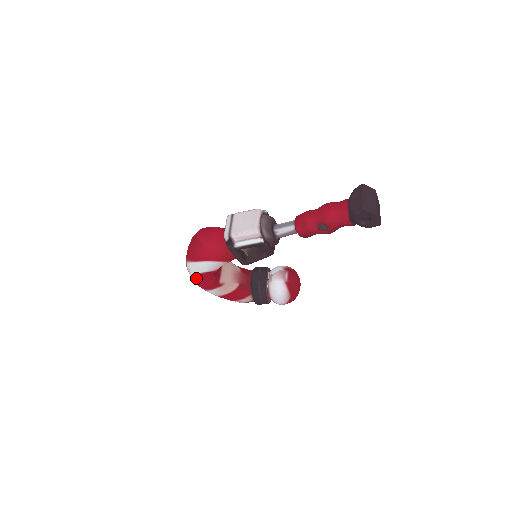
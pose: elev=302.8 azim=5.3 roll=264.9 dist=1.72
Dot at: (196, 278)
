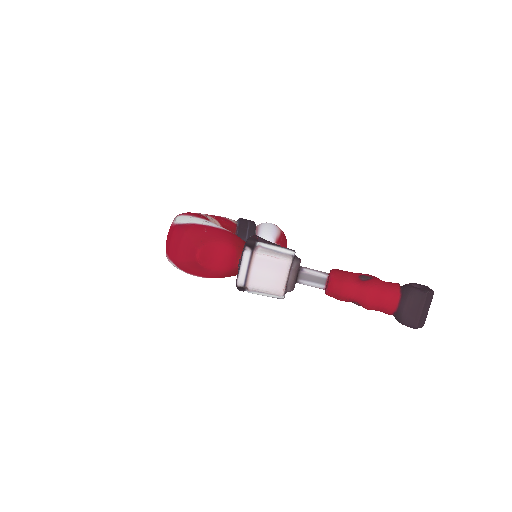
Dot at: occluded
